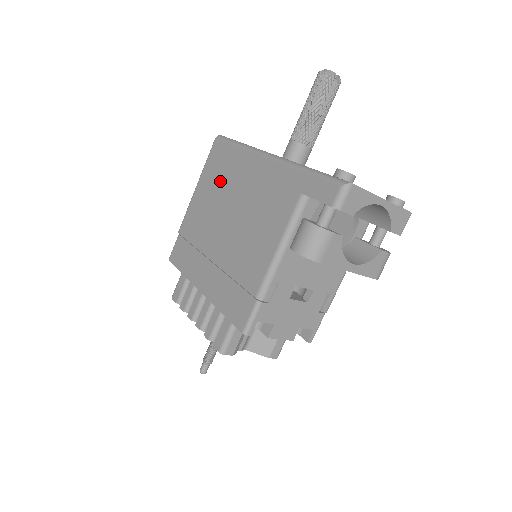
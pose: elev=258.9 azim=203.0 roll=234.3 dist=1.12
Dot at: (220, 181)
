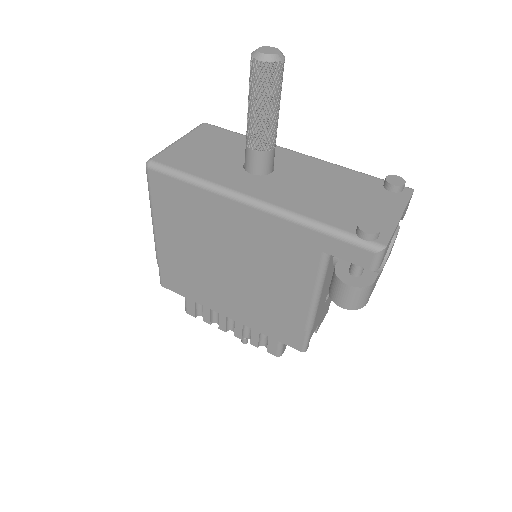
Dot at: (190, 221)
